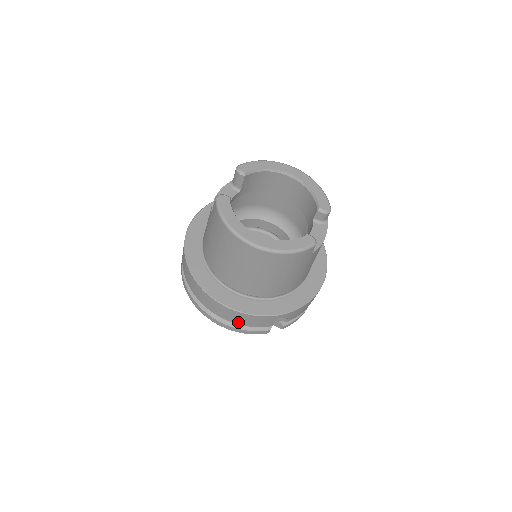
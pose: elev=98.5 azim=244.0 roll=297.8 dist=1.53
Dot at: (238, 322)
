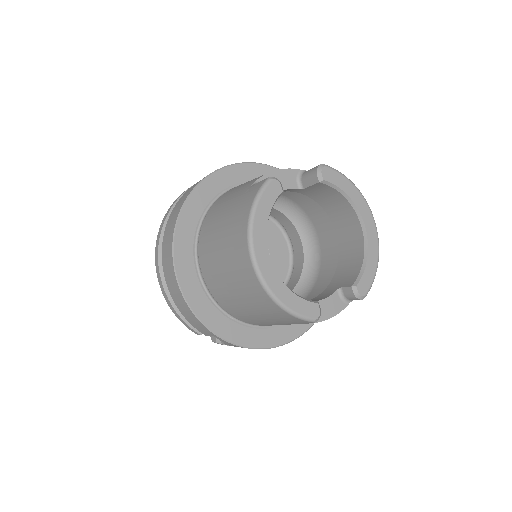
Dot at: (177, 303)
